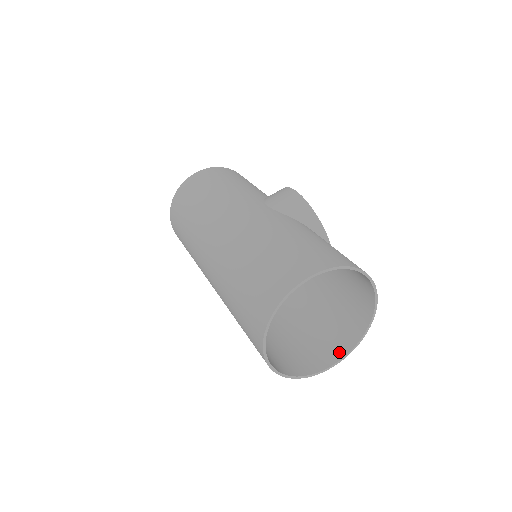
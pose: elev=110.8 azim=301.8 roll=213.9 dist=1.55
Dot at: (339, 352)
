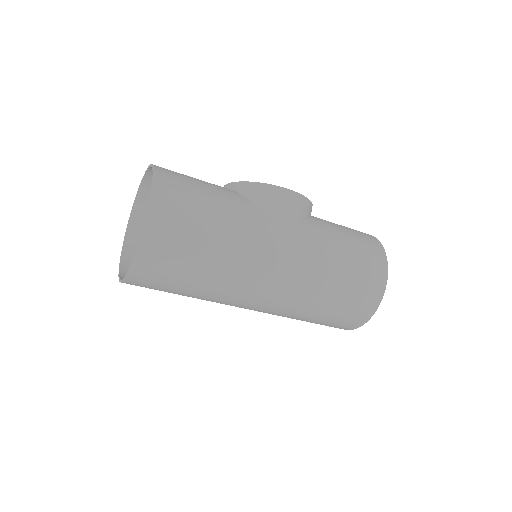
Dot at: occluded
